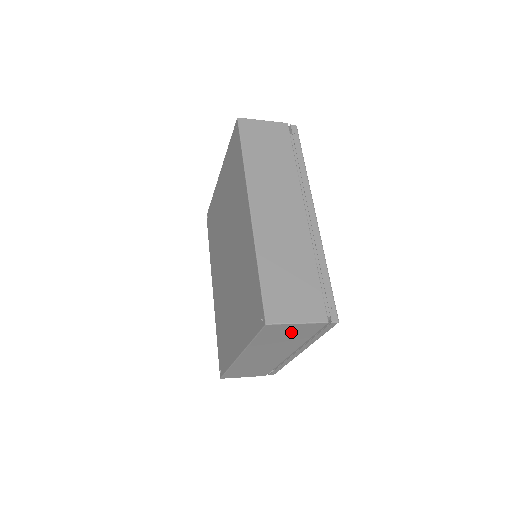
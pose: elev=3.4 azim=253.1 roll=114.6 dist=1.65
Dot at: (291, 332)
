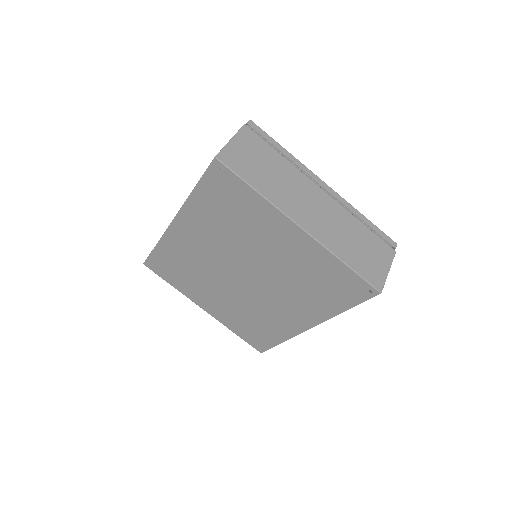
Dot at: occluded
